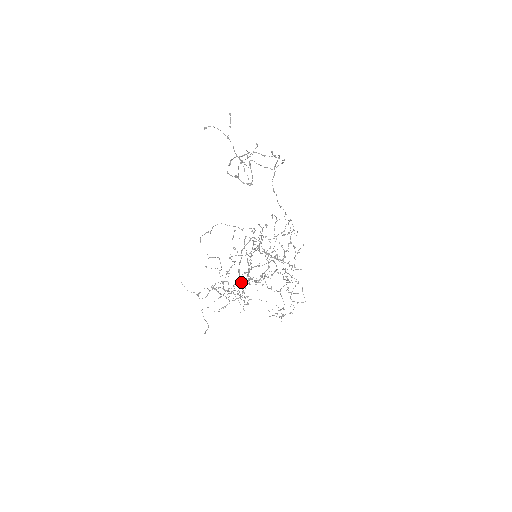
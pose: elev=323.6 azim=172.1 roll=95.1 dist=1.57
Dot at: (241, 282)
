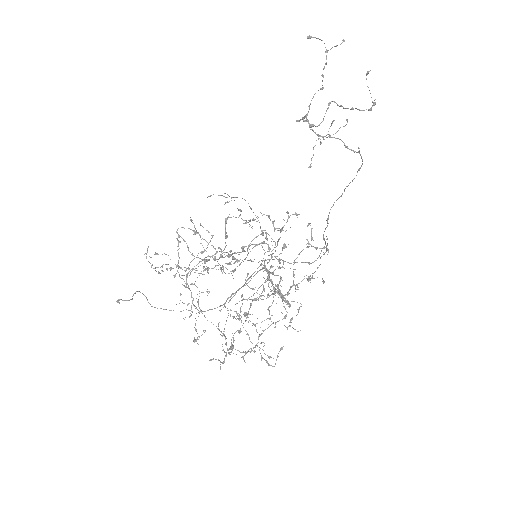
Dot at: occluded
